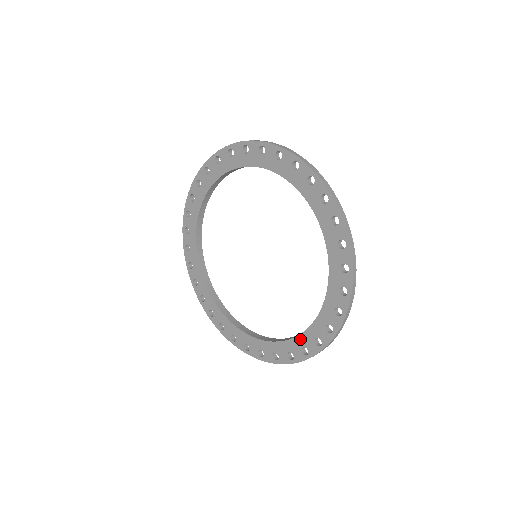
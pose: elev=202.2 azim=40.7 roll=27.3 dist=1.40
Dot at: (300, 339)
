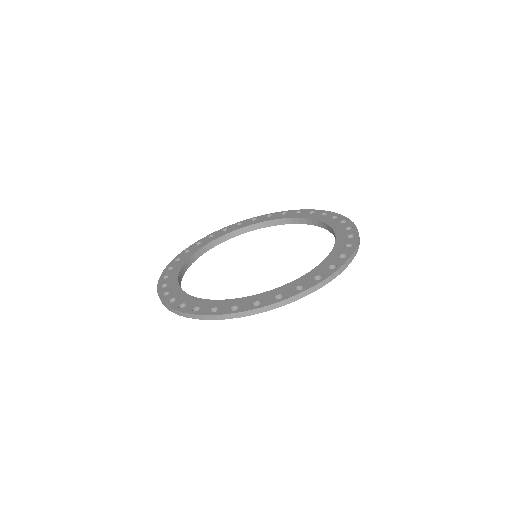
Dot at: (259, 296)
